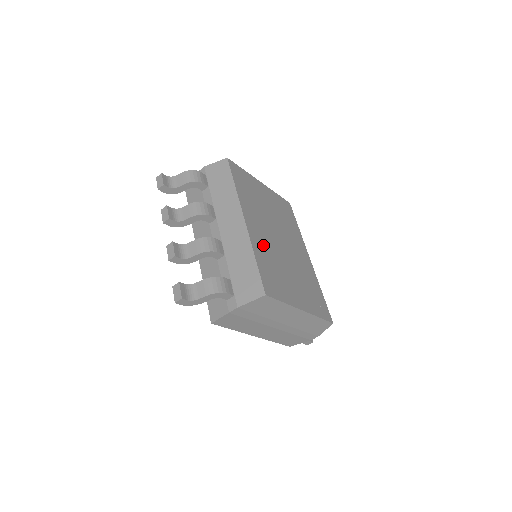
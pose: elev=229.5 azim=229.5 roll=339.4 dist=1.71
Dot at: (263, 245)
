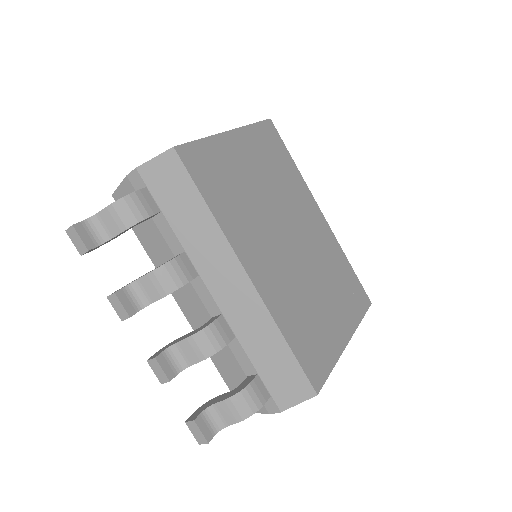
Dot at: (282, 292)
